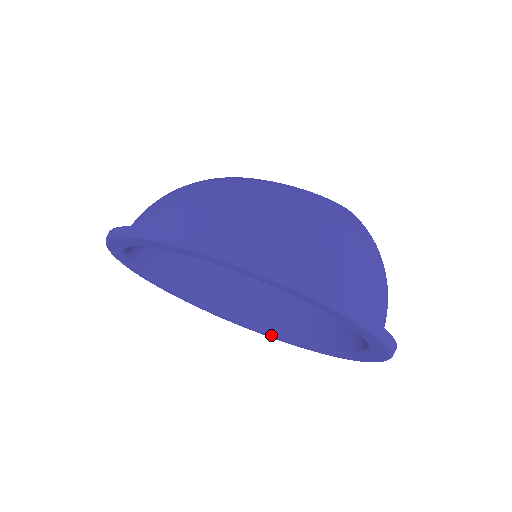
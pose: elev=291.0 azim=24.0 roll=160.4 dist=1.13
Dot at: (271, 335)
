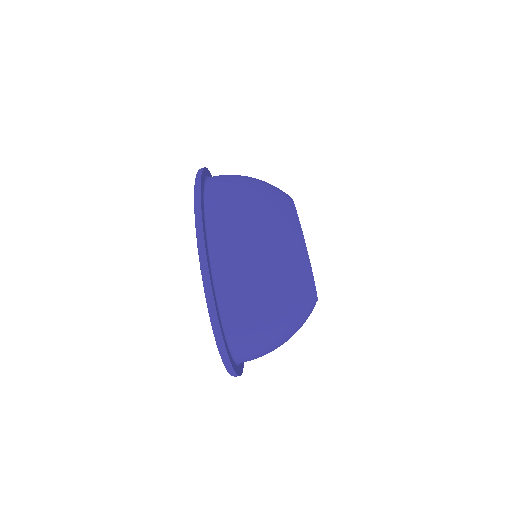
Dot at: occluded
